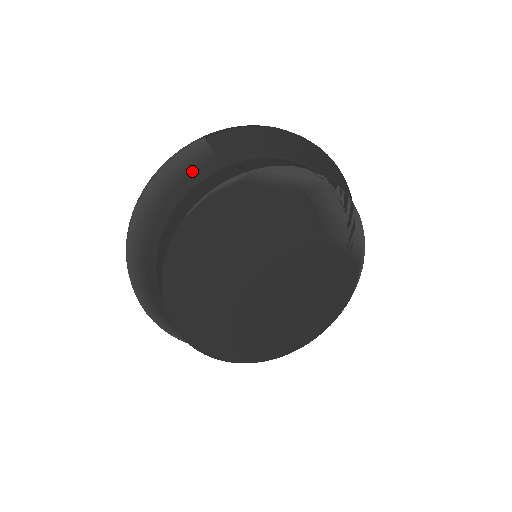
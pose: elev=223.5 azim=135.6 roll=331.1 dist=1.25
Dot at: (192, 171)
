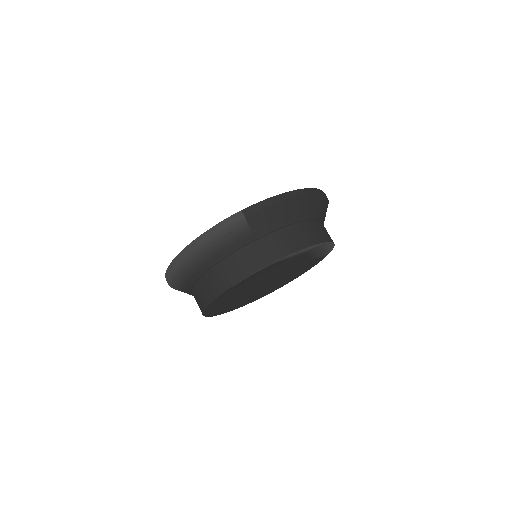
Dot at: (233, 243)
